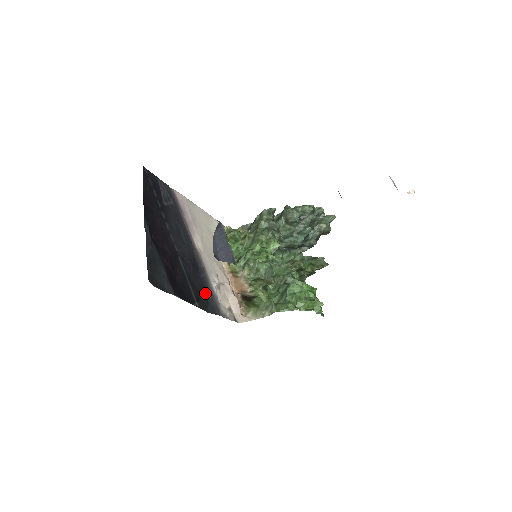
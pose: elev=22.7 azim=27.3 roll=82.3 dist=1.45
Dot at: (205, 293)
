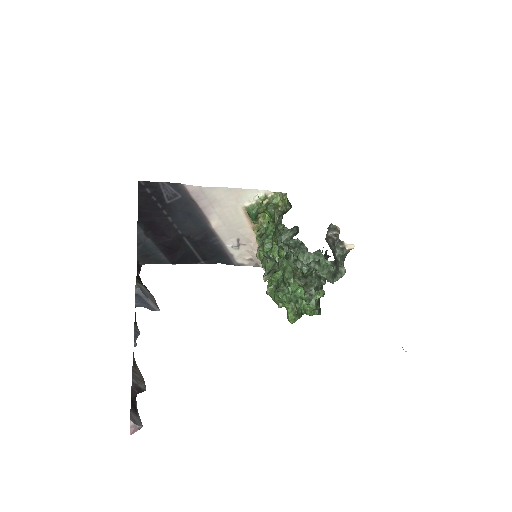
Dot at: (217, 253)
